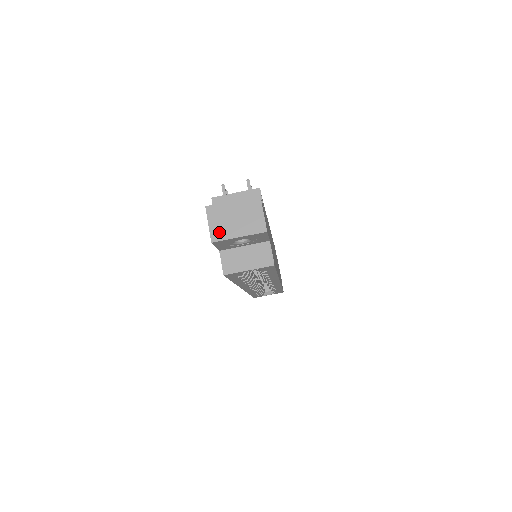
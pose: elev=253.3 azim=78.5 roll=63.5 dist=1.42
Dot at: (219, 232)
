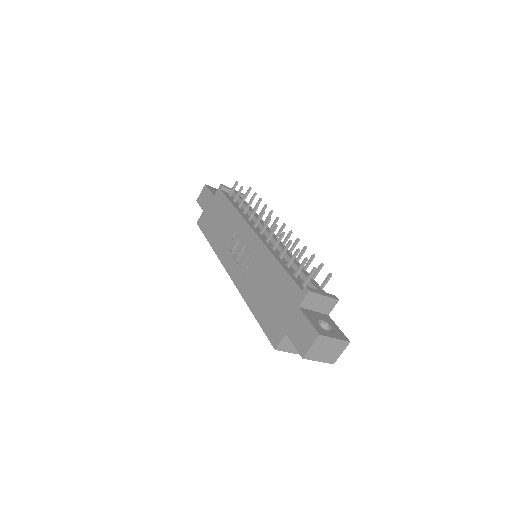
Dot at: (312, 354)
